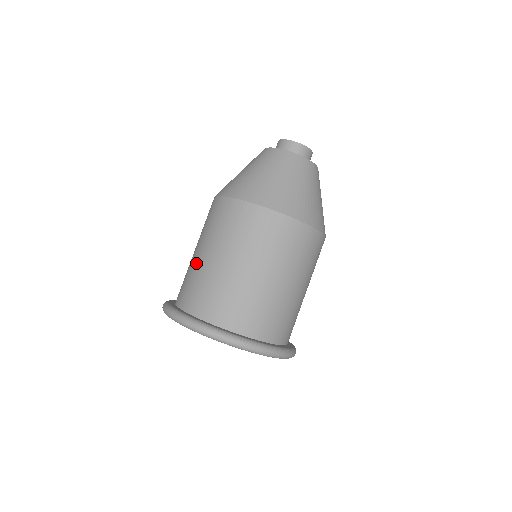
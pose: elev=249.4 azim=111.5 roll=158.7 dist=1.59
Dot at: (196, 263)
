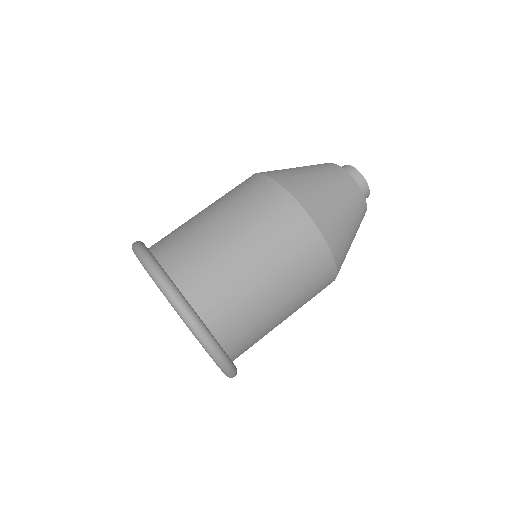
Dot at: (228, 252)
